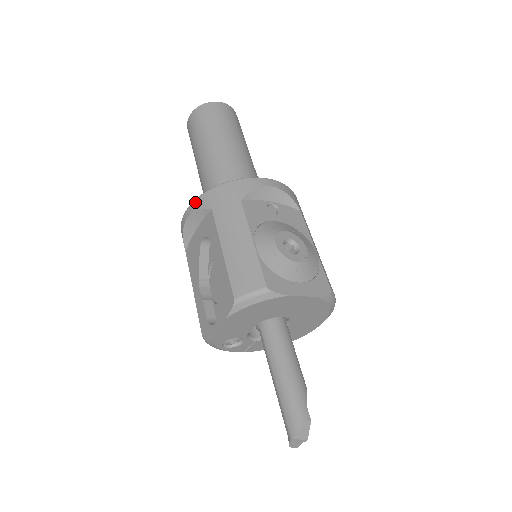
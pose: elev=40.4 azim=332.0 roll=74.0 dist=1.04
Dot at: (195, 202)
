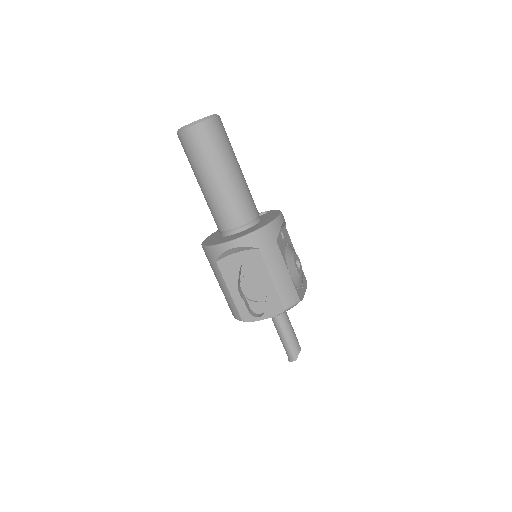
Dot at: (242, 240)
